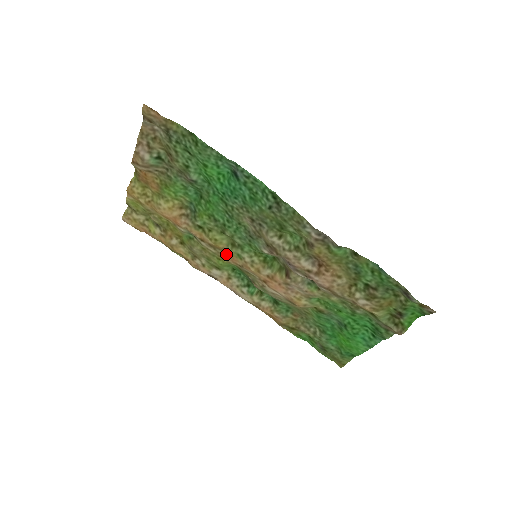
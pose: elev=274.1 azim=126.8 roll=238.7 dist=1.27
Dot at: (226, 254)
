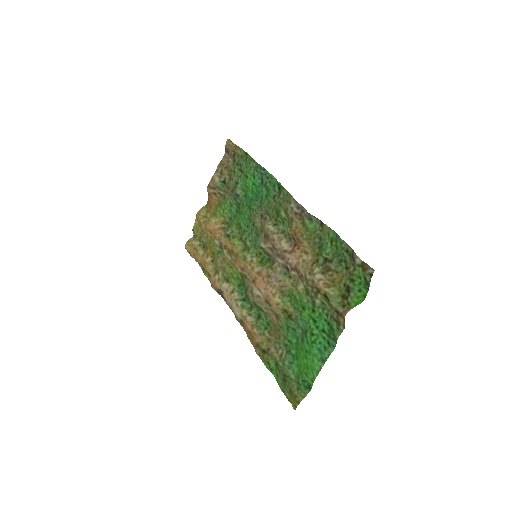
Dot at: (237, 259)
